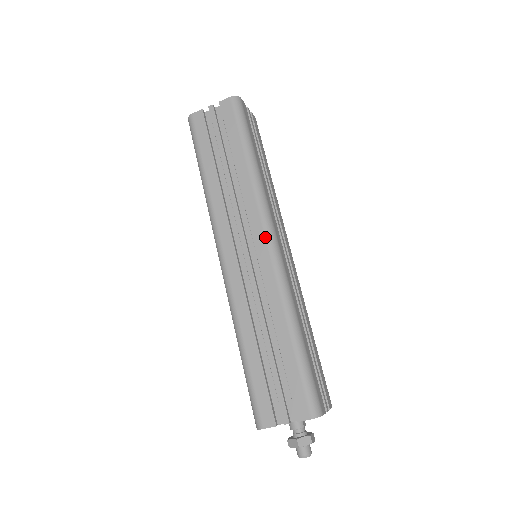
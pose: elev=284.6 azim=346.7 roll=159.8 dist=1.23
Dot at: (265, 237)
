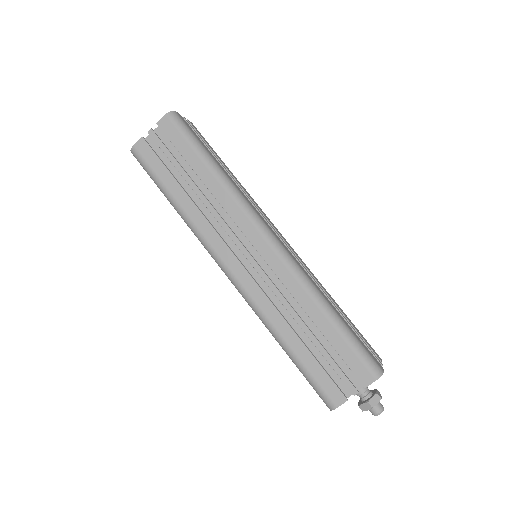
Dot at: (262, 237)
